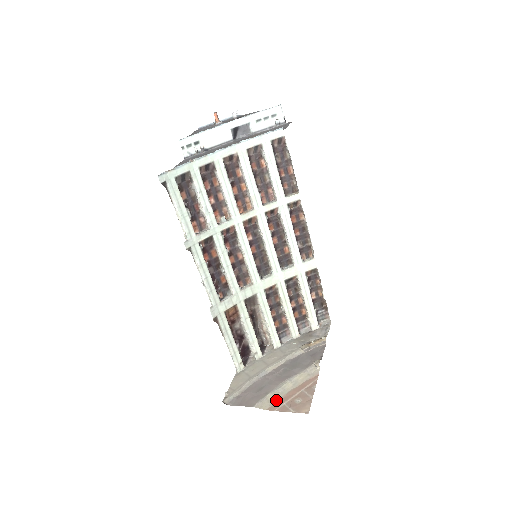
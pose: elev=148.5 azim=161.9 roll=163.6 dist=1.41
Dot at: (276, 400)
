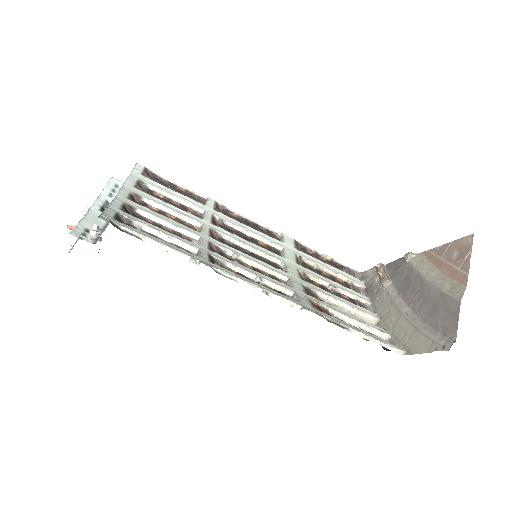
Dot at: (452, 281)
